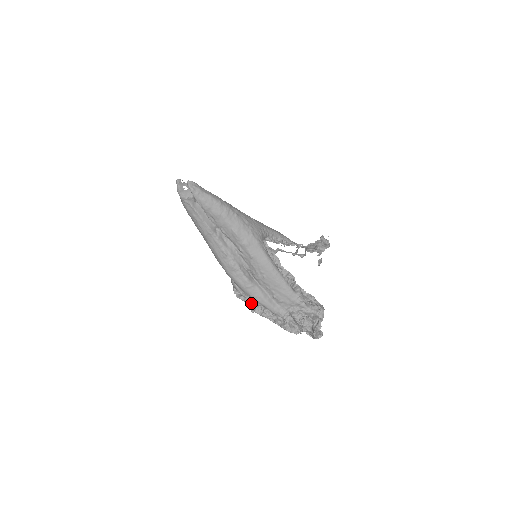
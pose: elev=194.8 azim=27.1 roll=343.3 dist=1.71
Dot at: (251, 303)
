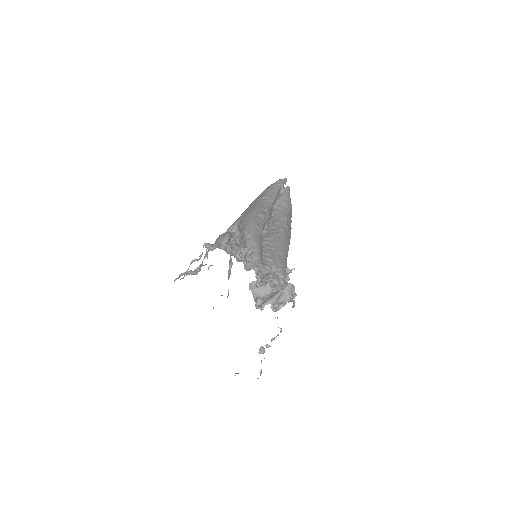
Dot at: (224, 248)
